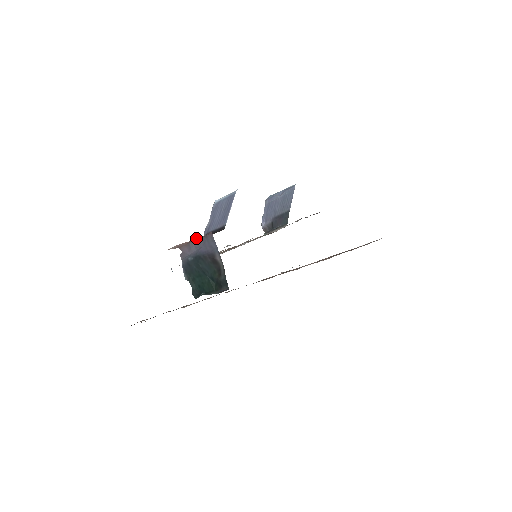
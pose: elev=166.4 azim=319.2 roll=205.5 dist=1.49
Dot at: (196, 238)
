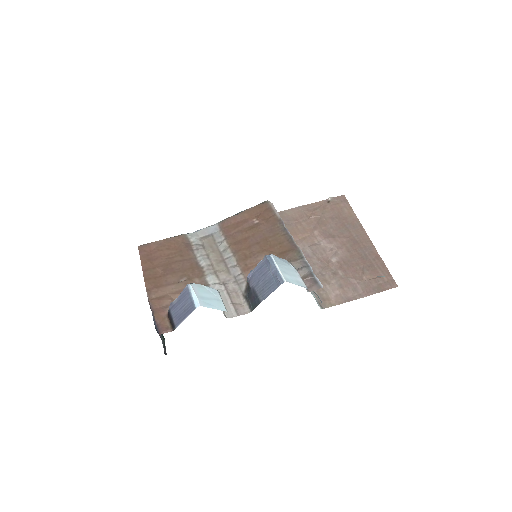
Dot at: (155, 319)
